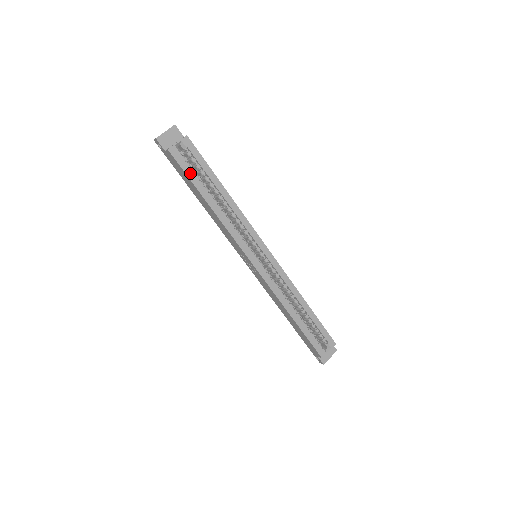
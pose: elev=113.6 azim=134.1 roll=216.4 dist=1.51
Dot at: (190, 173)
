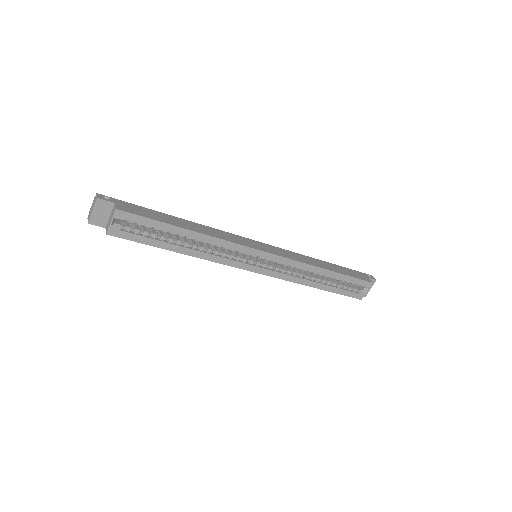
Dot at: (144, 239)
